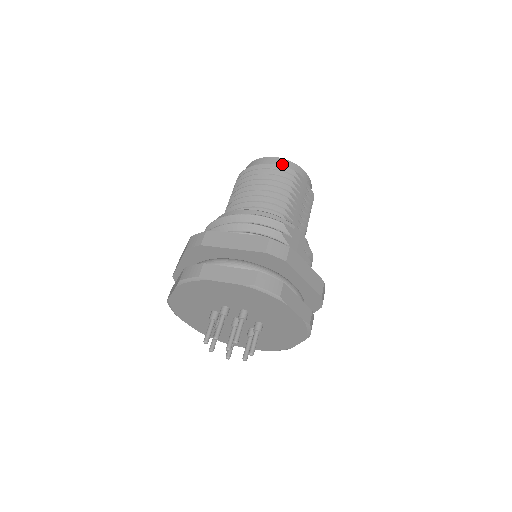
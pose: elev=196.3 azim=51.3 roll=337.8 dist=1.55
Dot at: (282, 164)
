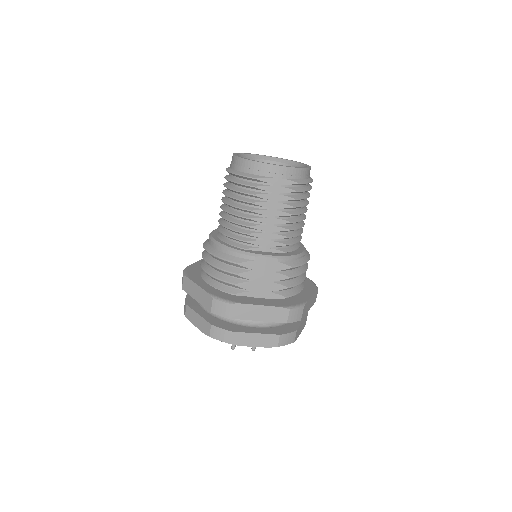
Dot at: (246, 170)
